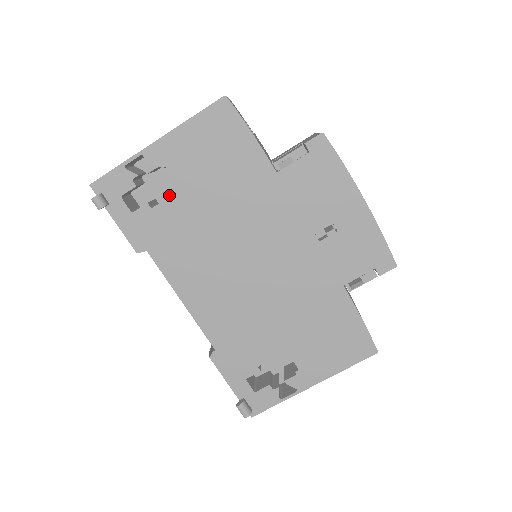
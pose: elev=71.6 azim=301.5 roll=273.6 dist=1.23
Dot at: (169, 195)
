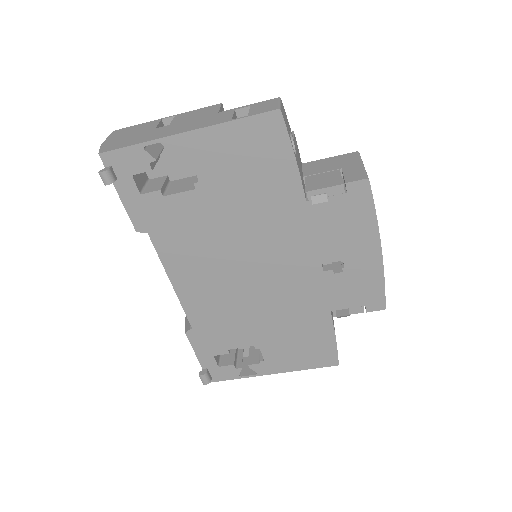
Dot at: (183, 176)
